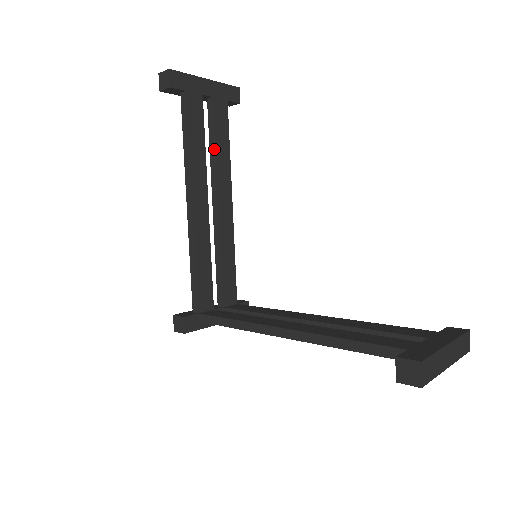
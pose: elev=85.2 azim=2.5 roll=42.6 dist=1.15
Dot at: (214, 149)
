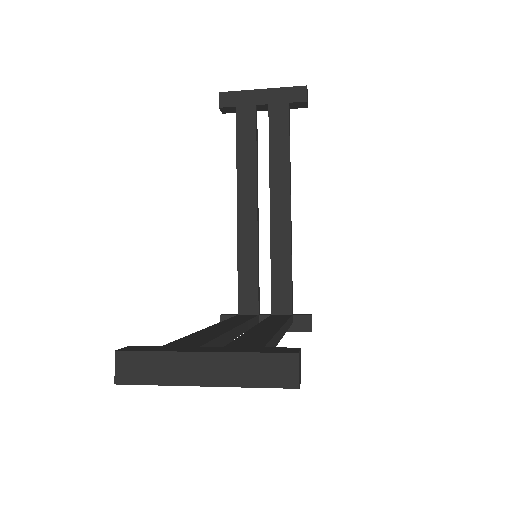
Dot at: (269, 154)
